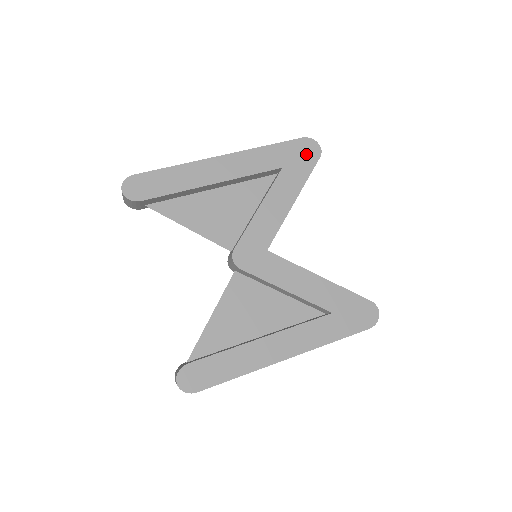
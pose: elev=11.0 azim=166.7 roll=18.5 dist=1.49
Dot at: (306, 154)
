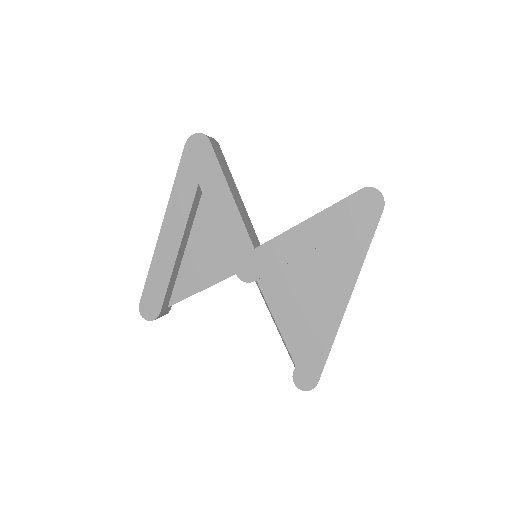
Dot at: (200, 152)
